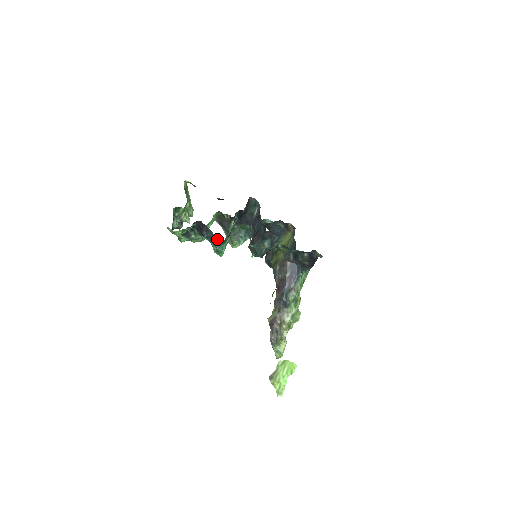
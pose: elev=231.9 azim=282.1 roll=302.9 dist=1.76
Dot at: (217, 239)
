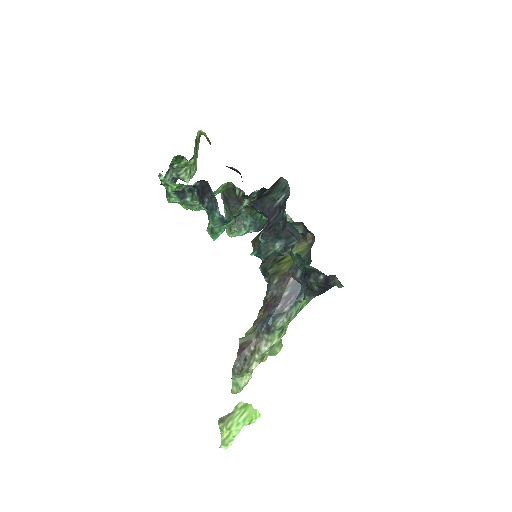
Dot at: (220, 214)
